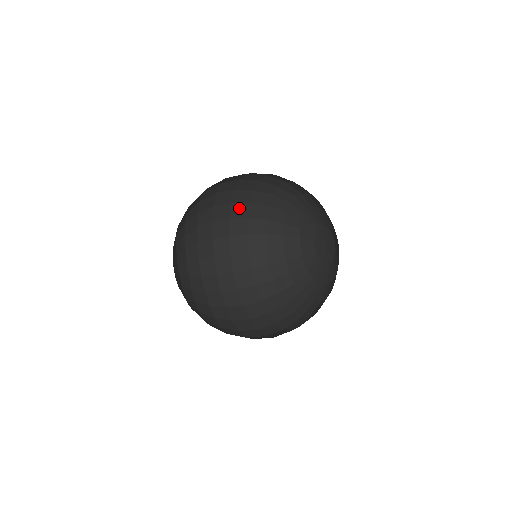
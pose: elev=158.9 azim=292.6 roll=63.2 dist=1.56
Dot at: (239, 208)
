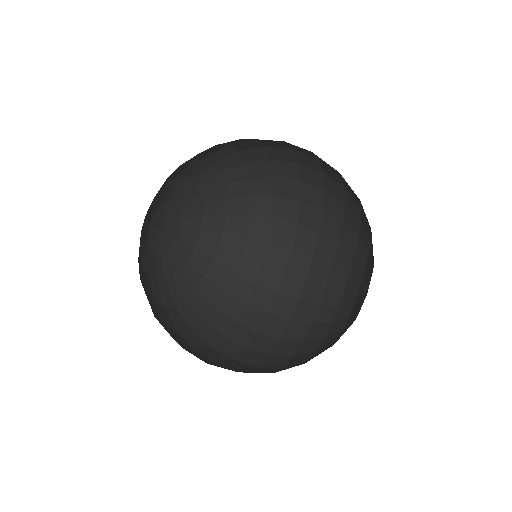
Dot at: (311, 213)
